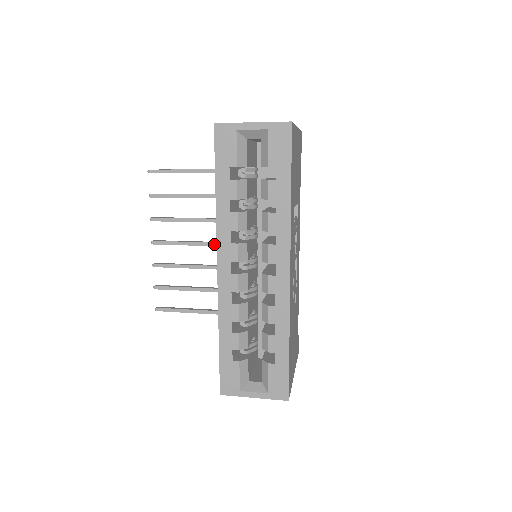
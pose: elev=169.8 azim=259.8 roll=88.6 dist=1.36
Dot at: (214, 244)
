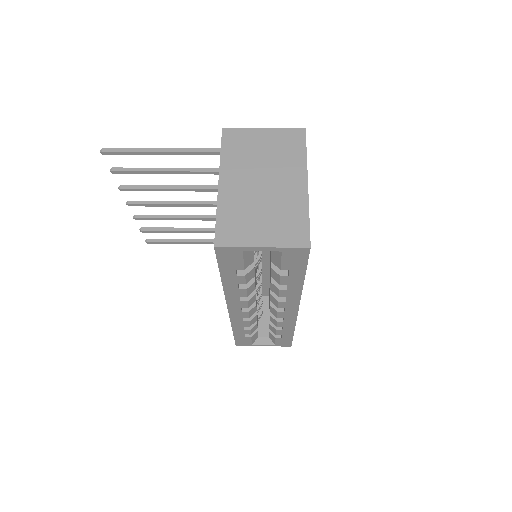
Dot at: (200, 205)
